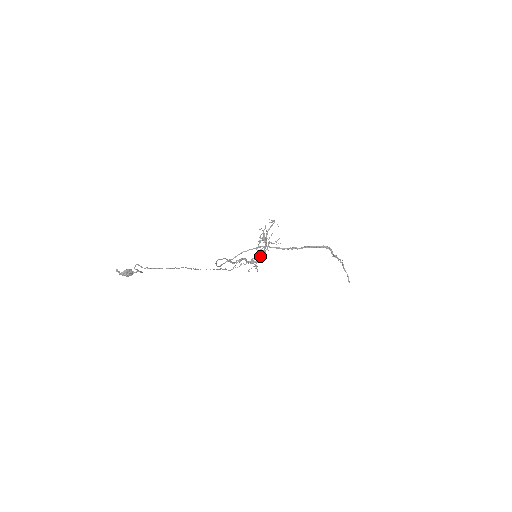
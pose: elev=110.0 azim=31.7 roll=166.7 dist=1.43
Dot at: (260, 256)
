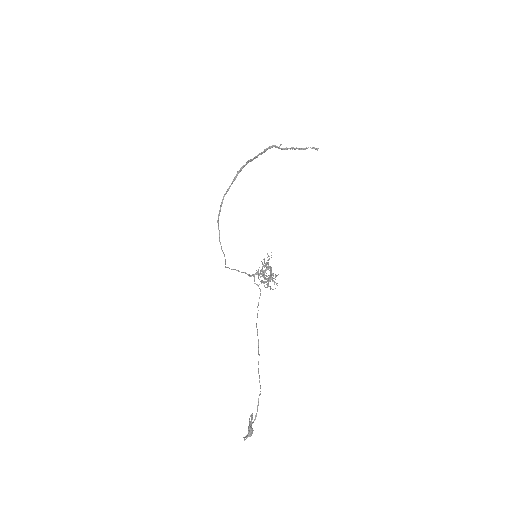
Dot at: (266, 265)
